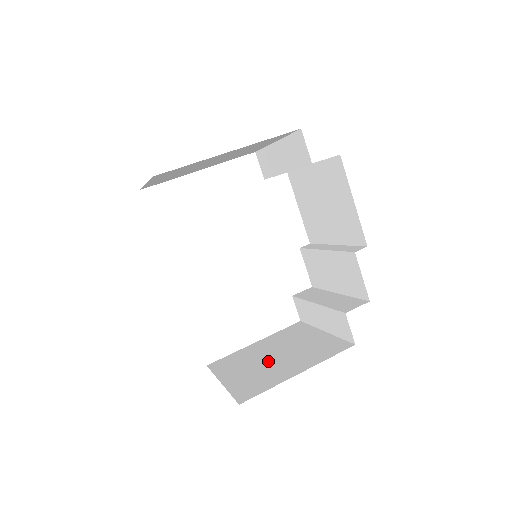
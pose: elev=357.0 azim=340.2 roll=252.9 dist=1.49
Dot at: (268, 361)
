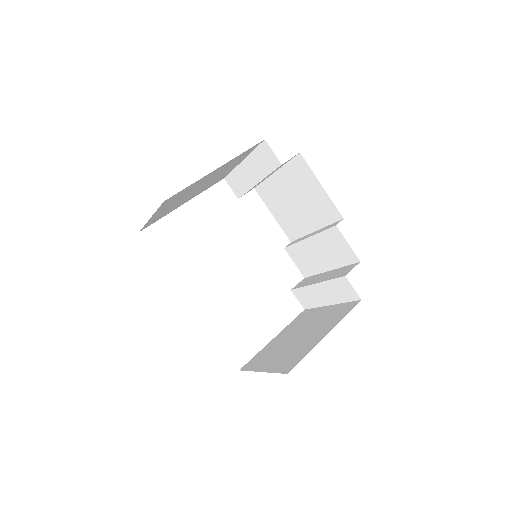
Dot at: (294, 342)
